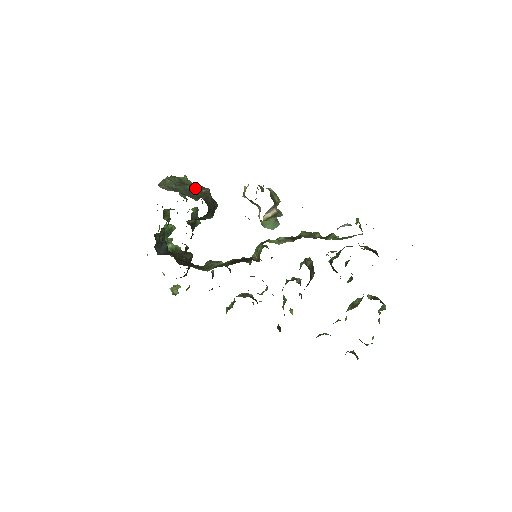
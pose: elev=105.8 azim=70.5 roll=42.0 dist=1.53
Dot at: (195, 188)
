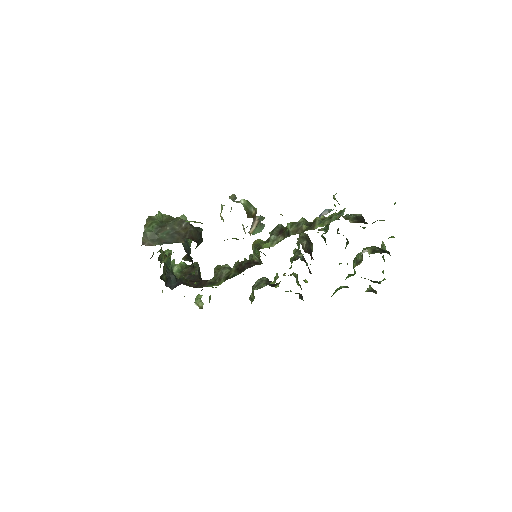
Dot at: (175, 226)
